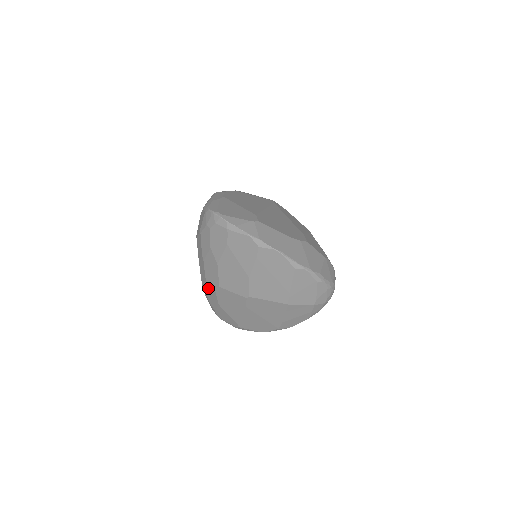
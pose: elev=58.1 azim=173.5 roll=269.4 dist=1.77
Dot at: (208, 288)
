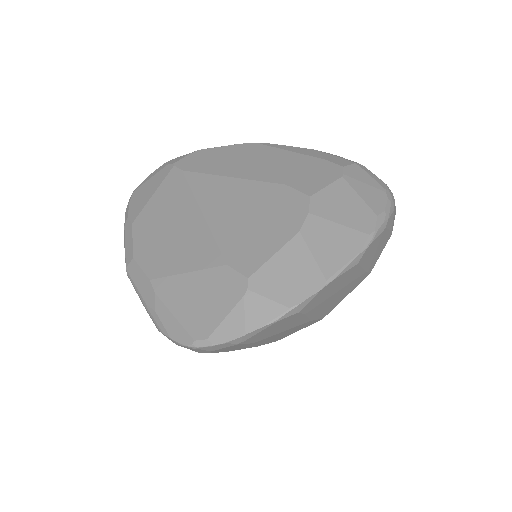
Dot at: occluded
